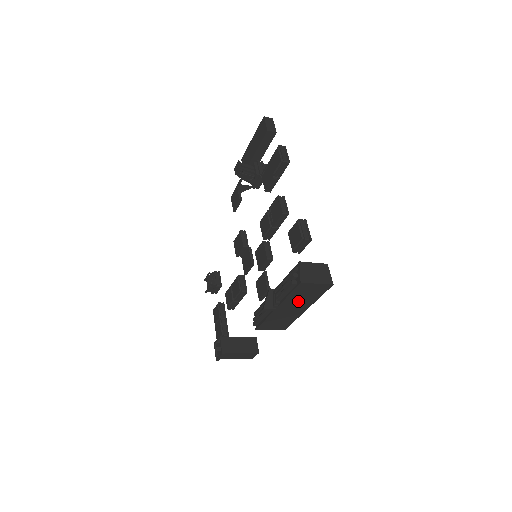
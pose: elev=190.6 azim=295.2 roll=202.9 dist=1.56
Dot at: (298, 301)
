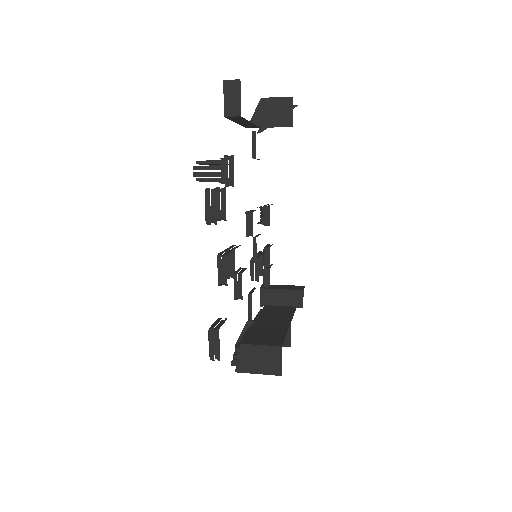
Dot at: occluded
